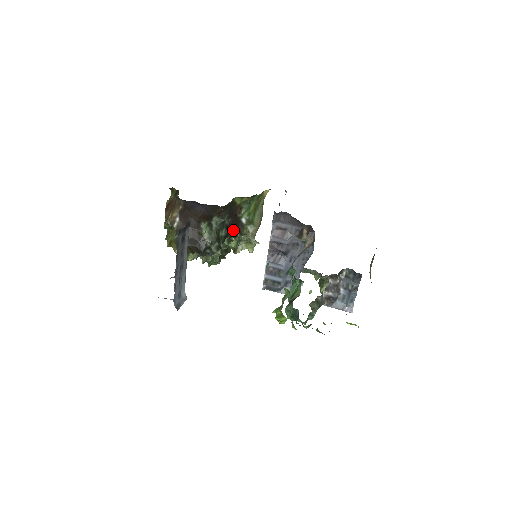
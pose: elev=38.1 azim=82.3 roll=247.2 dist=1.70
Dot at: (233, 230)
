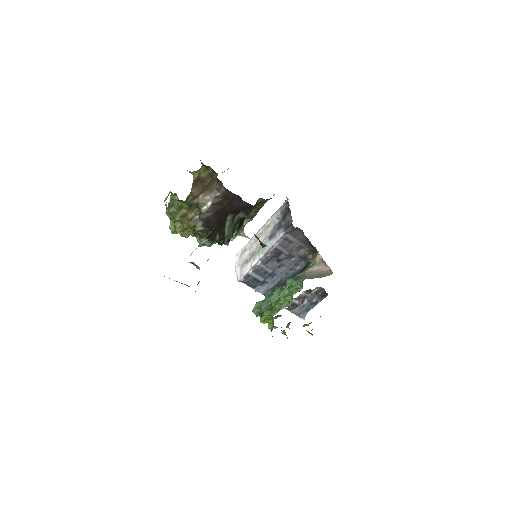
Dot at: (240, 223)
